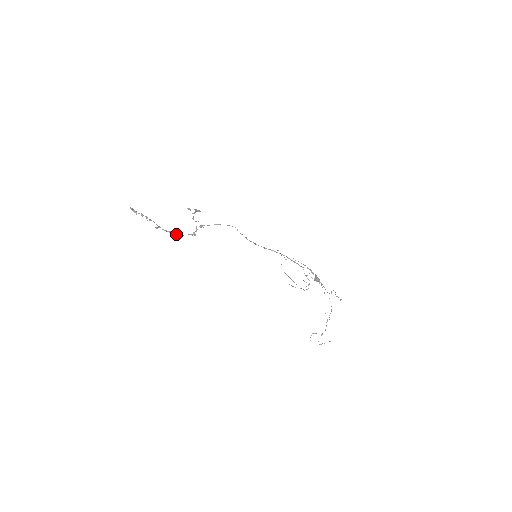
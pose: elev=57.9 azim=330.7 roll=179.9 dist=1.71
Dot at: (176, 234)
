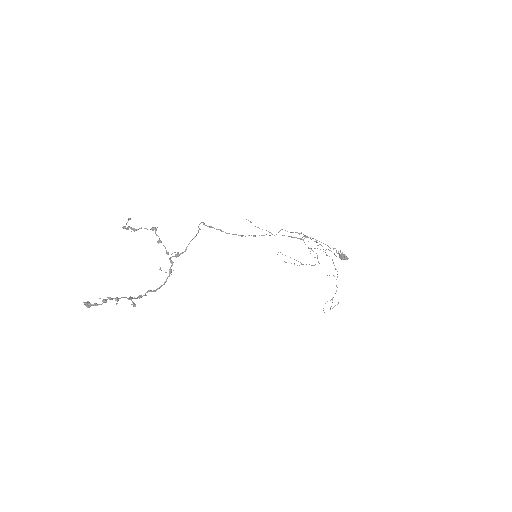
Dot at: (155, 291)
